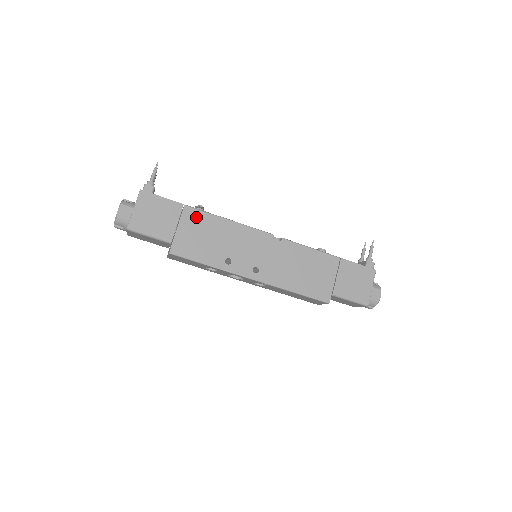
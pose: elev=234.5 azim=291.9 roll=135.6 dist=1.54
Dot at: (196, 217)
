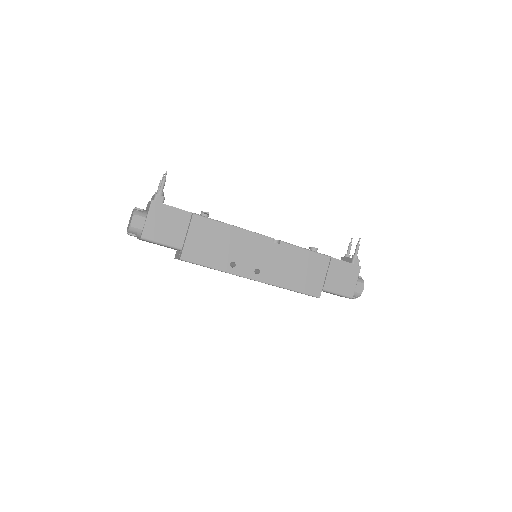
Dot at: (204, 225)
